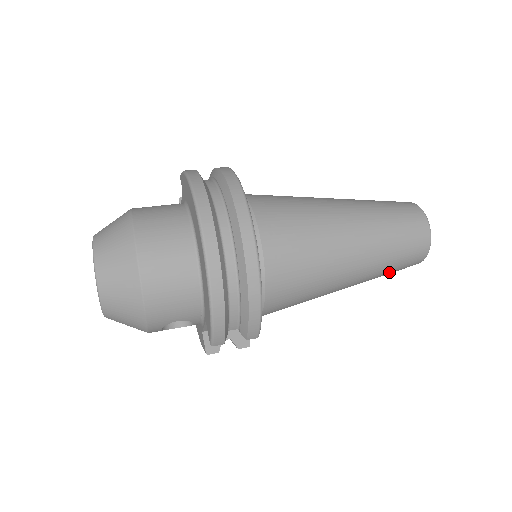
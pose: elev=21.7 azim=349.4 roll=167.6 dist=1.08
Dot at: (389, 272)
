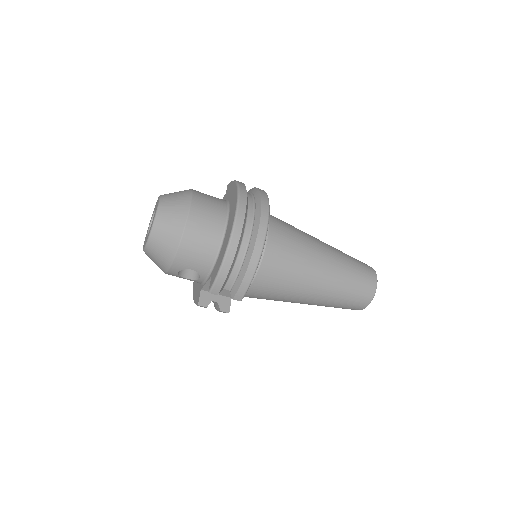
Dot at: (340, 305)
